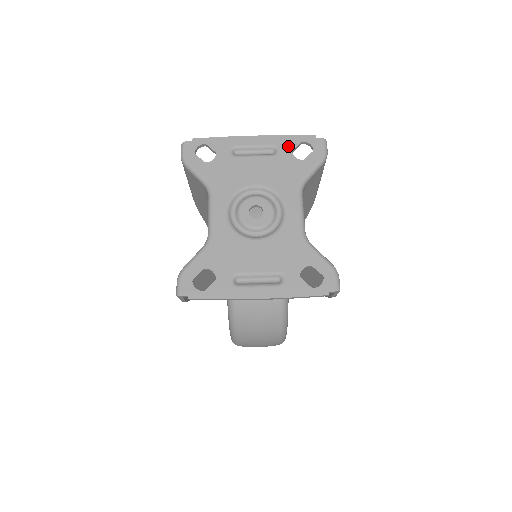
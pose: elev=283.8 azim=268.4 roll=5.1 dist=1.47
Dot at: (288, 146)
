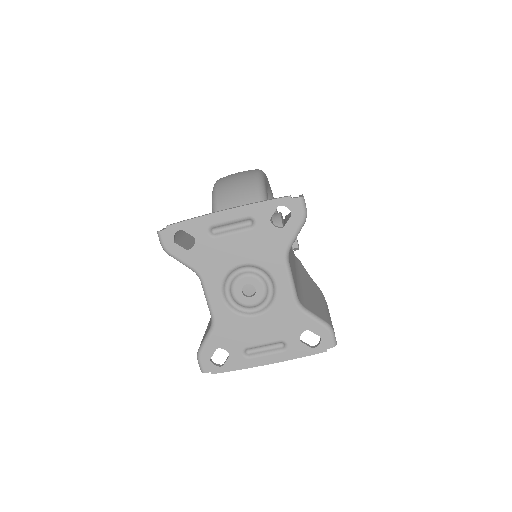
Dot at: (265, 215)
